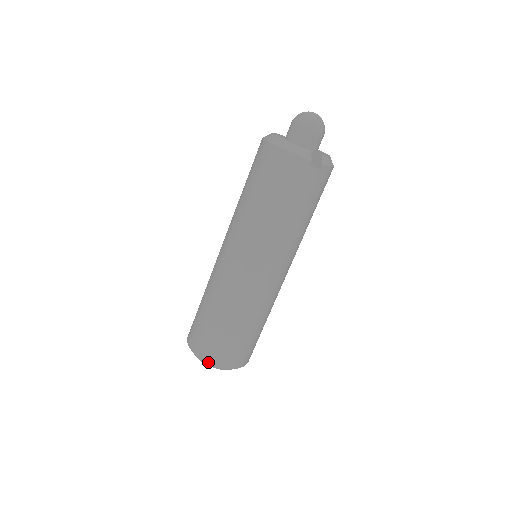
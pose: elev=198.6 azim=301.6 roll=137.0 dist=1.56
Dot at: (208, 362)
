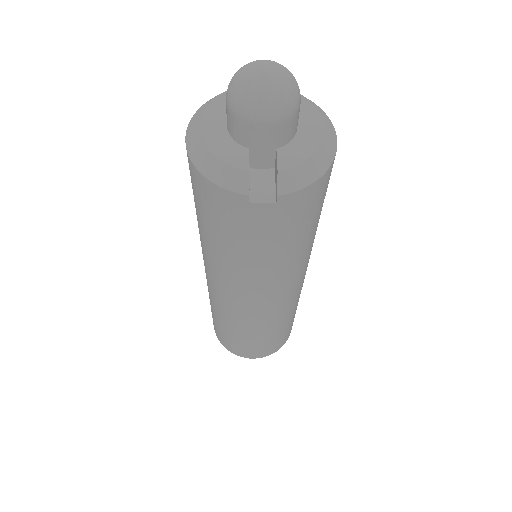
Dot at: (228, 349)
